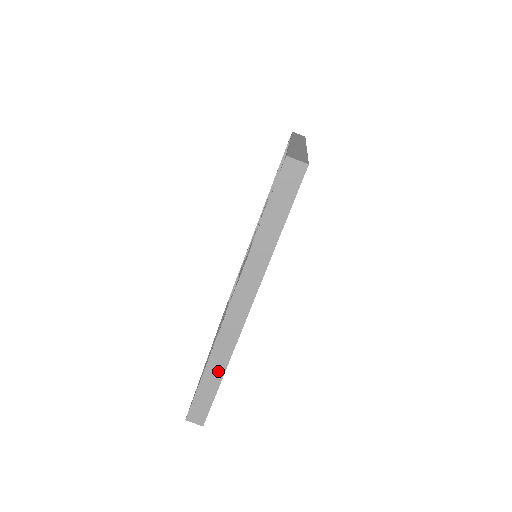
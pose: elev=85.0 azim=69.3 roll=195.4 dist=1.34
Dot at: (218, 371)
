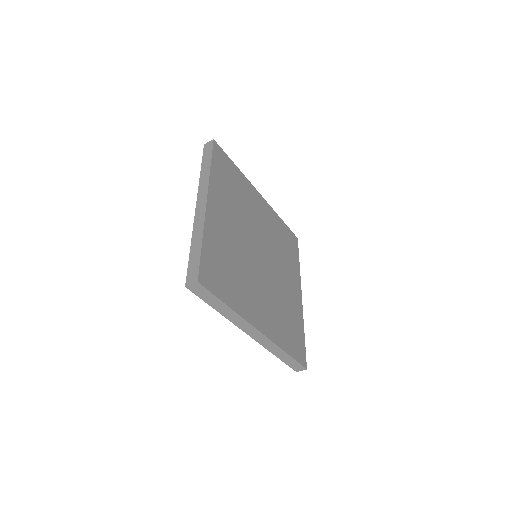
Dot at: (282, 353)
